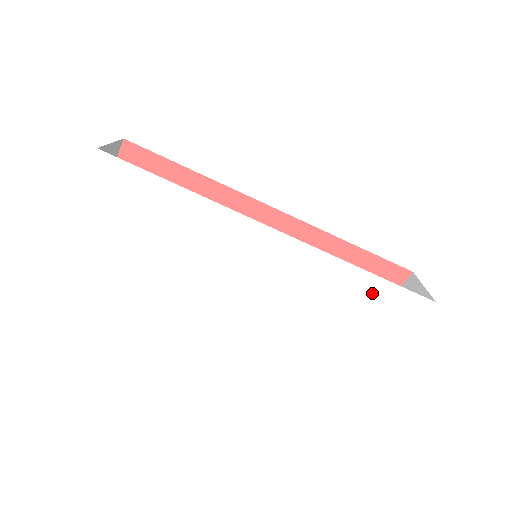
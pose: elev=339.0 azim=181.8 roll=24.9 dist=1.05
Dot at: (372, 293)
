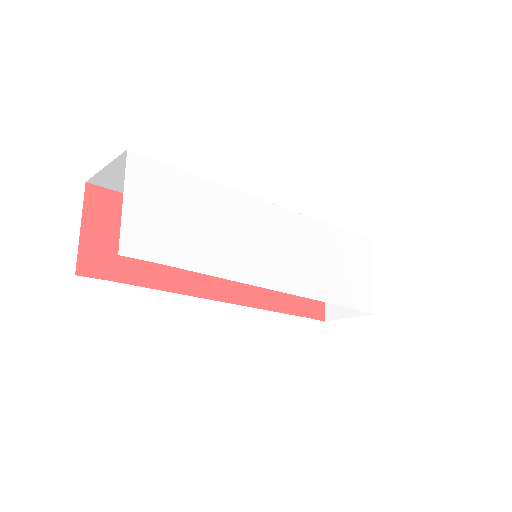
Dot at: (345, 244)
